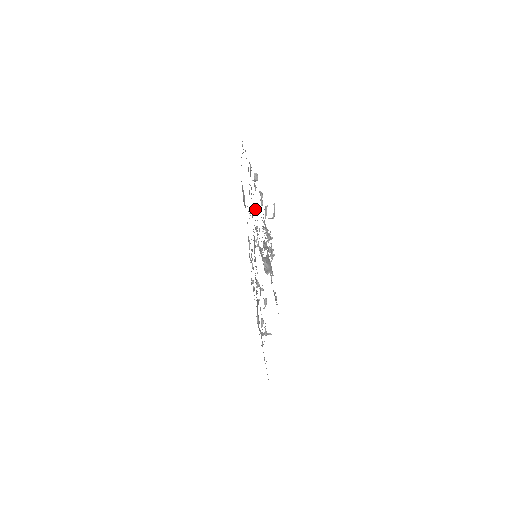
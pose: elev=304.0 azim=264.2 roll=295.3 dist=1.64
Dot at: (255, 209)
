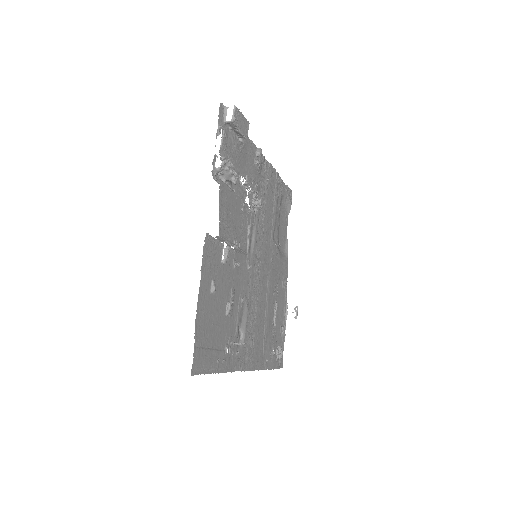
Dot at: occluded
